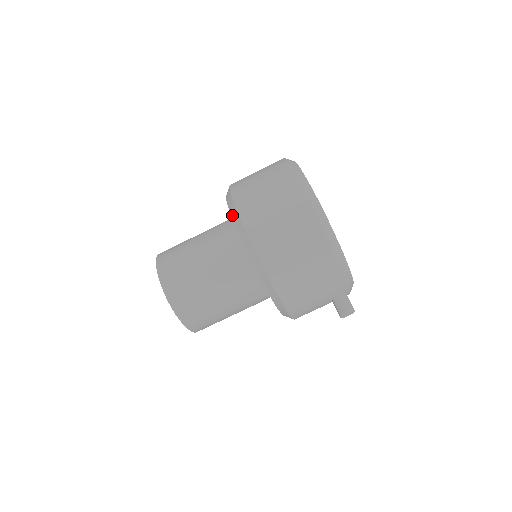
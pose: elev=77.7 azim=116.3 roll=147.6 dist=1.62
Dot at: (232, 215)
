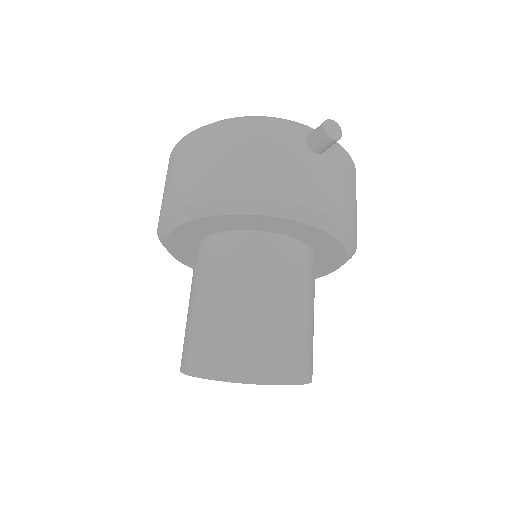
Dot at: (164, 240)
